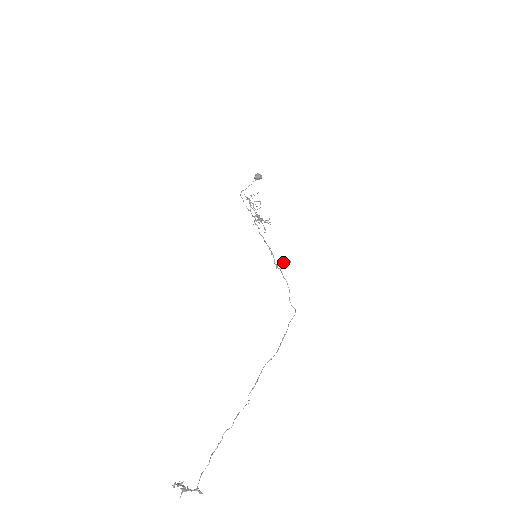
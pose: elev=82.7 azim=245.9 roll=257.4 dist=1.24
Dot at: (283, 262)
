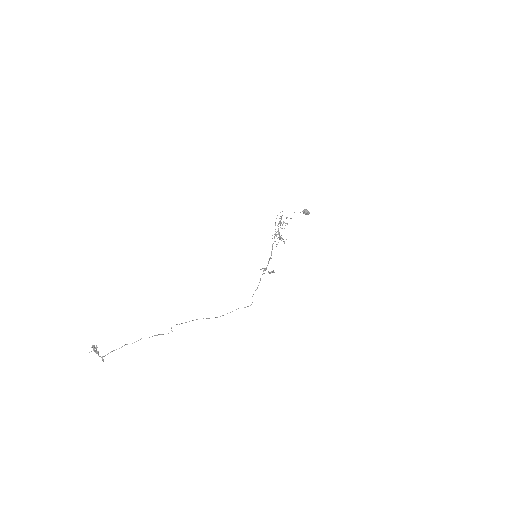
Dot at: (271, 271)
